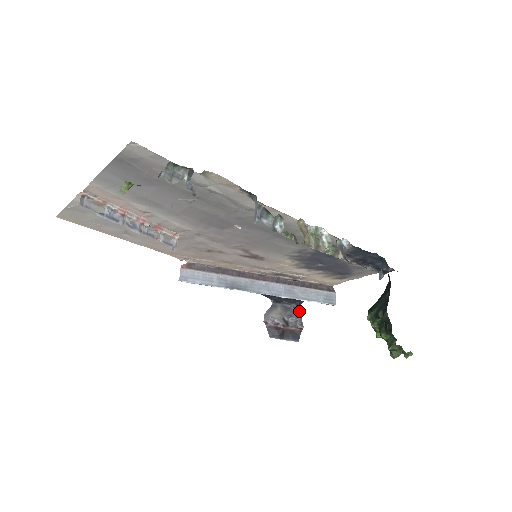
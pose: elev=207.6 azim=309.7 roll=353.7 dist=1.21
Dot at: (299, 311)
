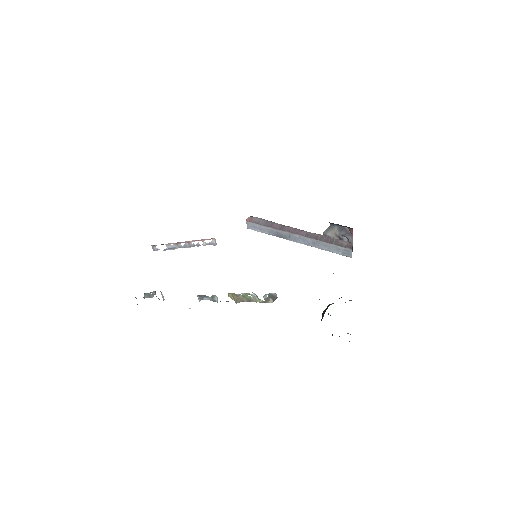
Dot at: (352, 232)
